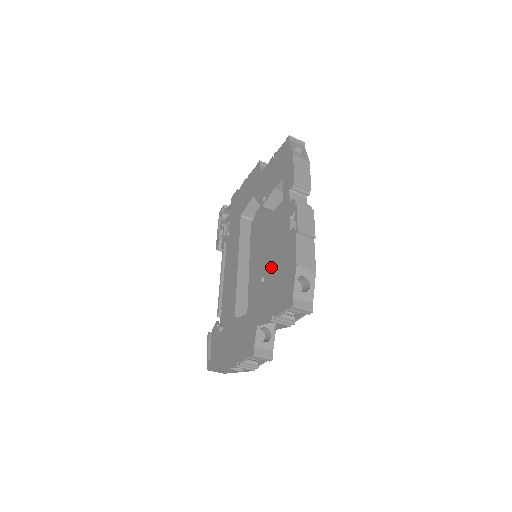
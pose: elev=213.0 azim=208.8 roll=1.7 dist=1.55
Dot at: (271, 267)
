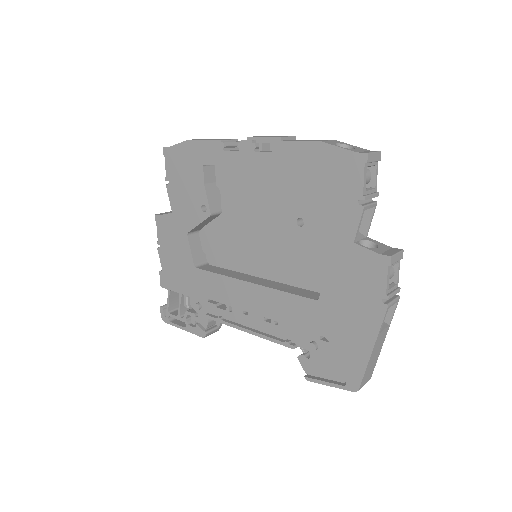
Dot at: (286, 226)
